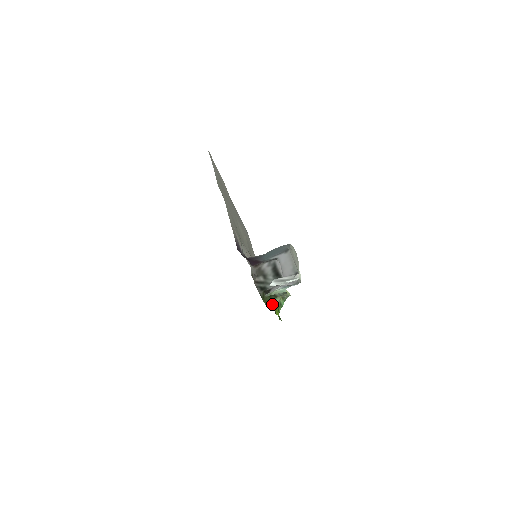
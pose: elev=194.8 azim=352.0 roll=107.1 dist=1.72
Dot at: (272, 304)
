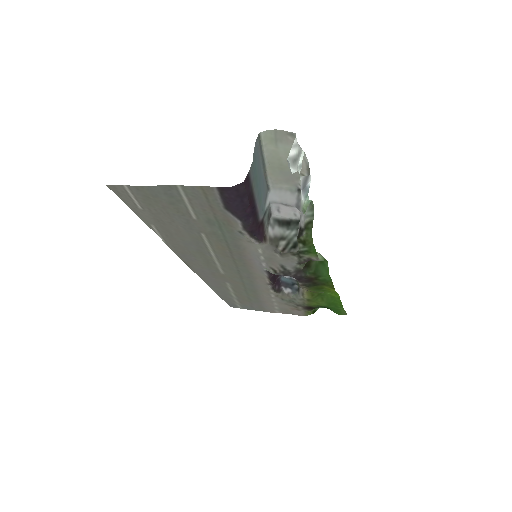
Dot at: occluded
